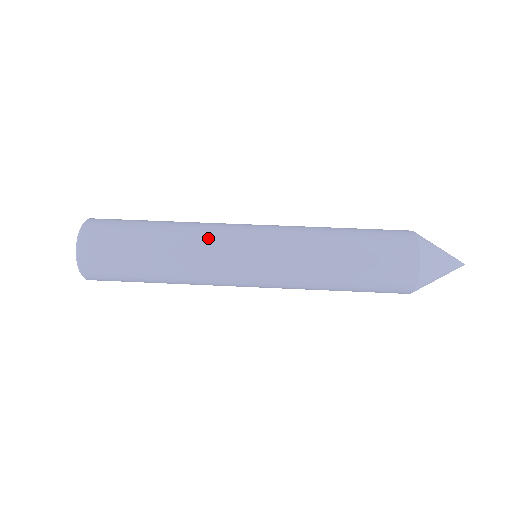
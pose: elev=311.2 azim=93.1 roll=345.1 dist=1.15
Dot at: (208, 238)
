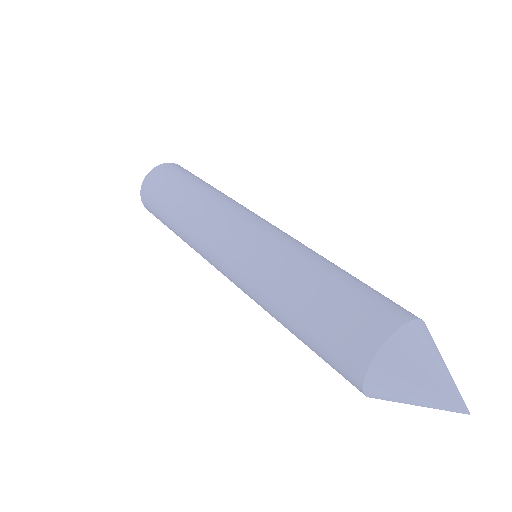
Dot at: (213, 213)
